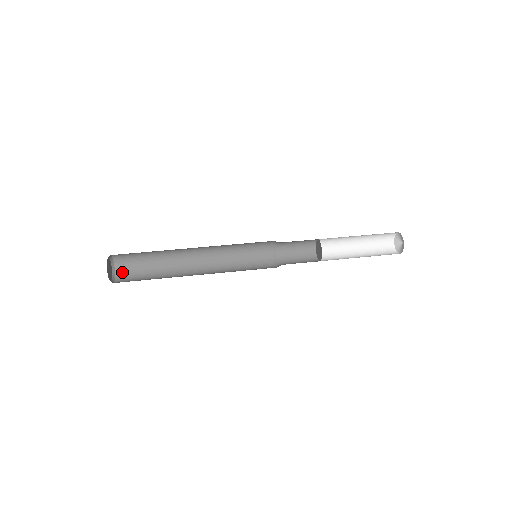
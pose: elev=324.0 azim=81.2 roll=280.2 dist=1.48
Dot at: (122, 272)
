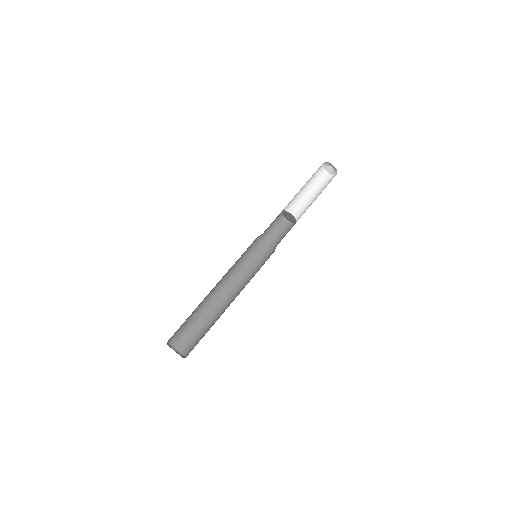
Dot at: (185, 348)
